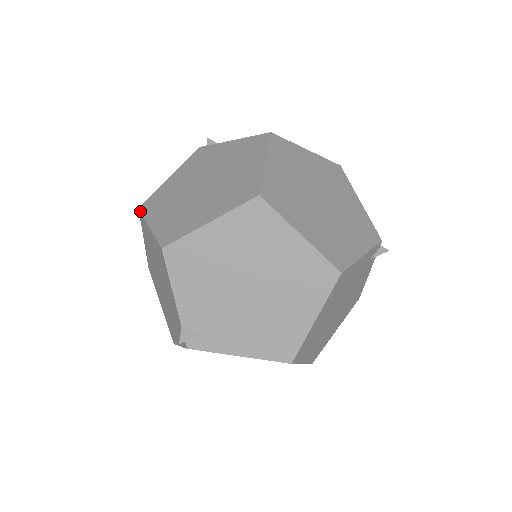
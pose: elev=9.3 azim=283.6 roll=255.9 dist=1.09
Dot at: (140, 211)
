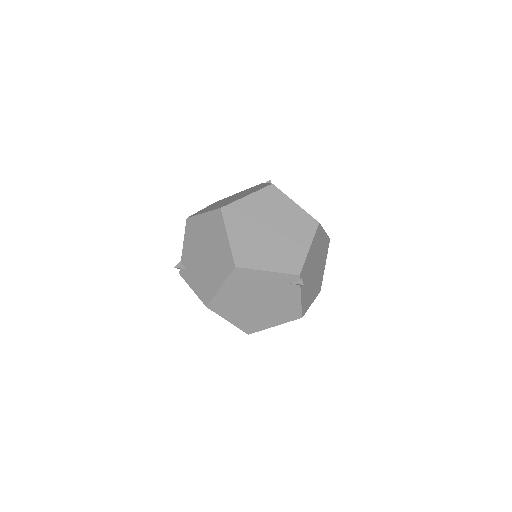
Dot at: (213, 203)
